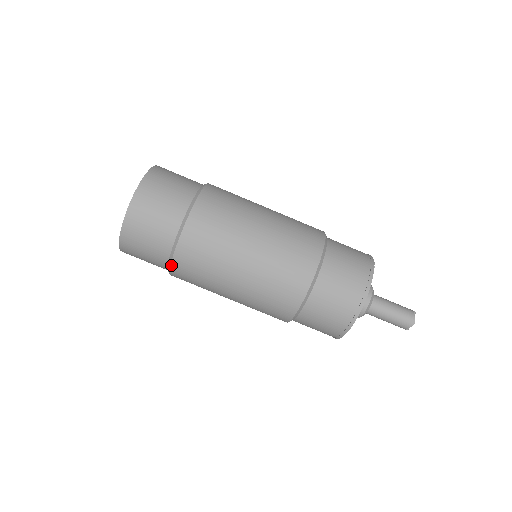
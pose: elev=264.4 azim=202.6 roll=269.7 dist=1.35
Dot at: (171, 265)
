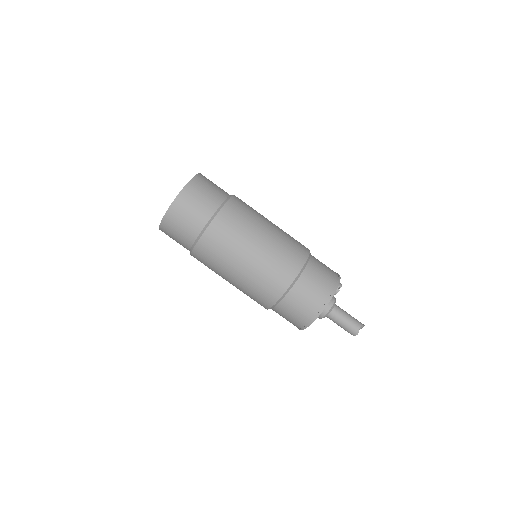
Dot at: (191, 254)
